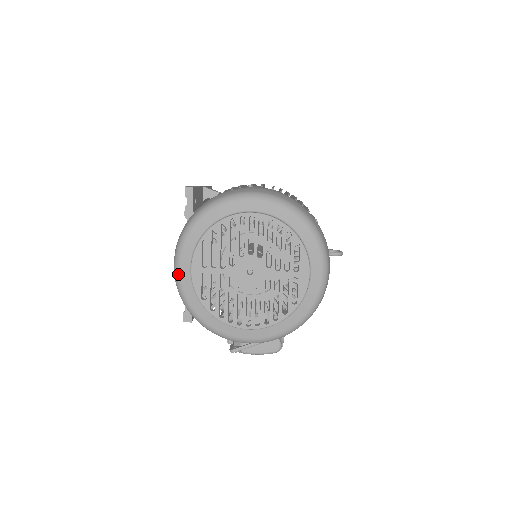
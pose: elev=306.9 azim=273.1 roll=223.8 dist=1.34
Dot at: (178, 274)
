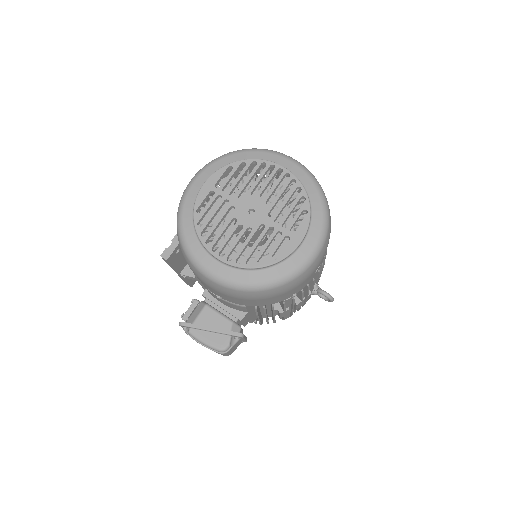
Dot at: (190, 185)
